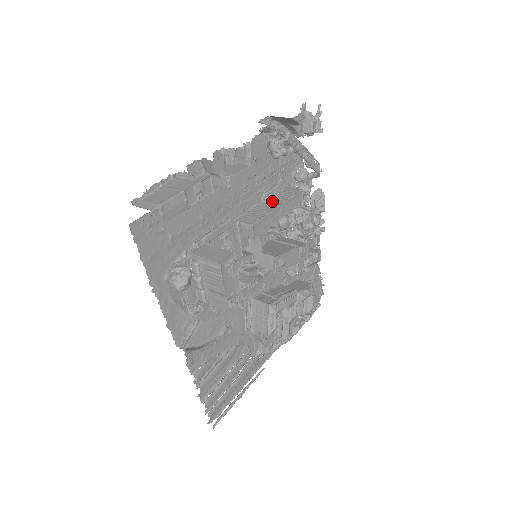
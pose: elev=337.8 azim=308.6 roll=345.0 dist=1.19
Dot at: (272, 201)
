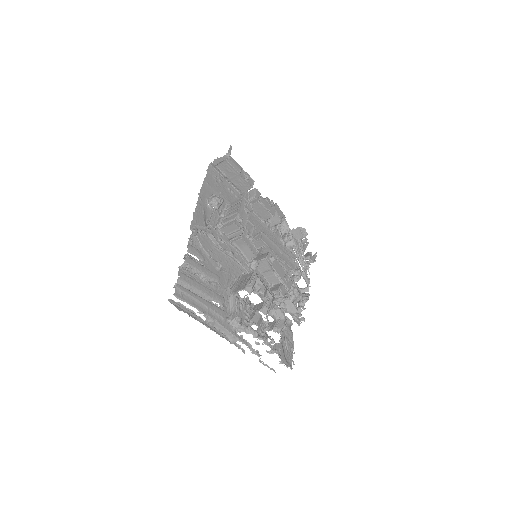
Dot at: occluded
